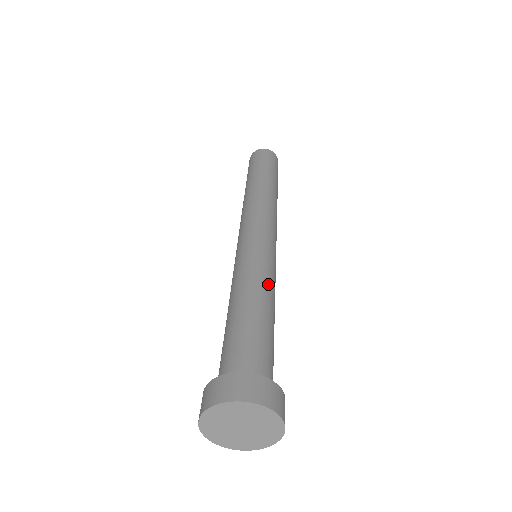
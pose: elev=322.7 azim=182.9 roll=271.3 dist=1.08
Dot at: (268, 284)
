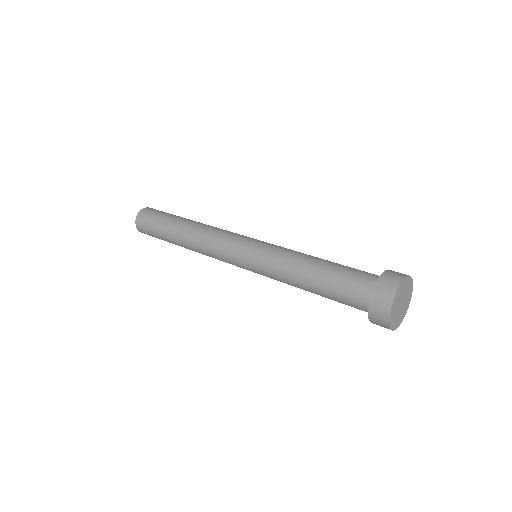
Dot at: (298, 252)
